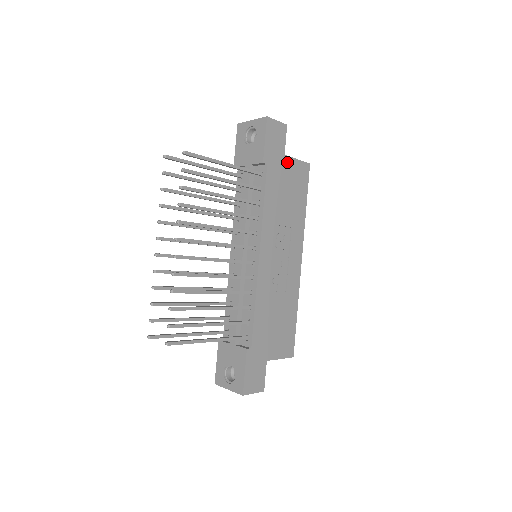
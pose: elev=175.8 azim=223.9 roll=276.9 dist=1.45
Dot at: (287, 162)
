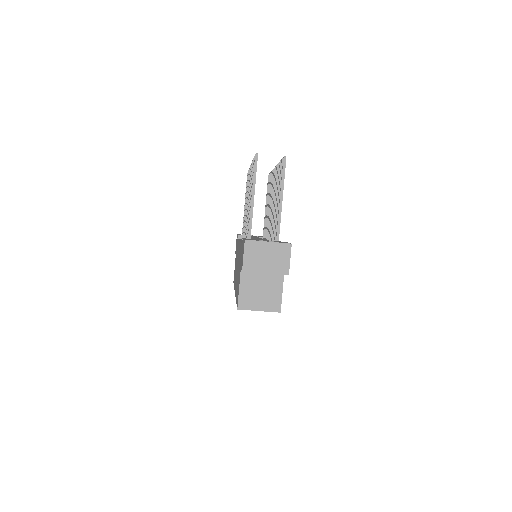
Dot at: occluded
